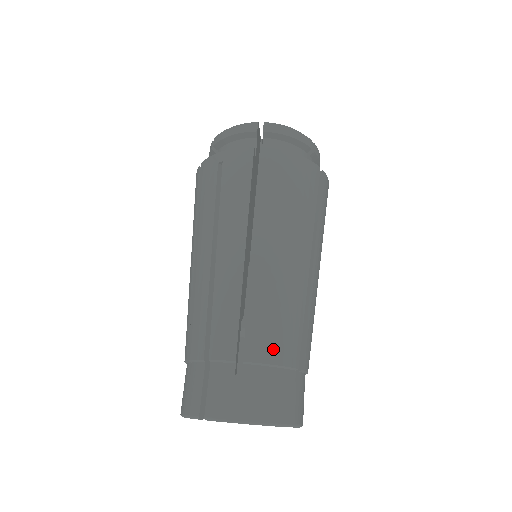
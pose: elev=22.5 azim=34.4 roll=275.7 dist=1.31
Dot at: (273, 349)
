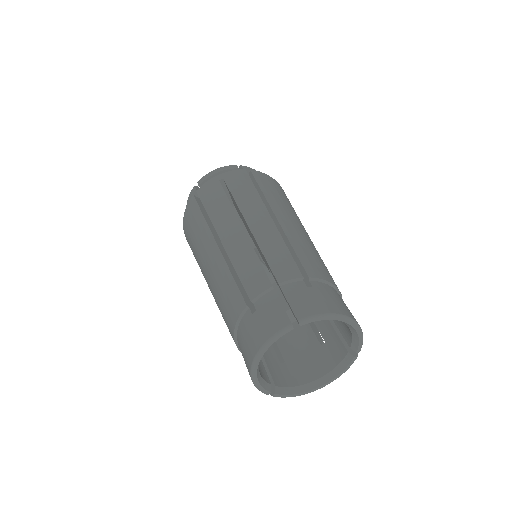
Dot at: (324, 273)
